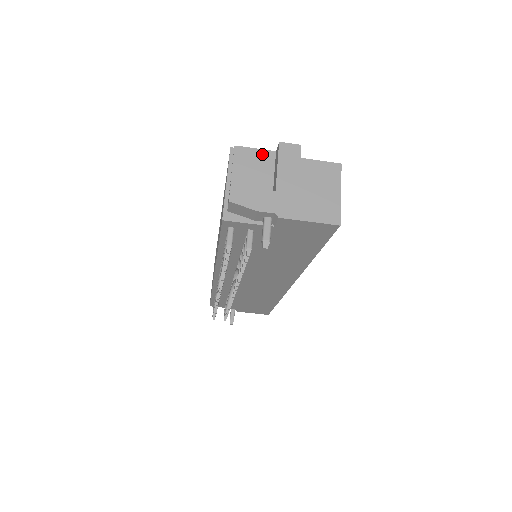
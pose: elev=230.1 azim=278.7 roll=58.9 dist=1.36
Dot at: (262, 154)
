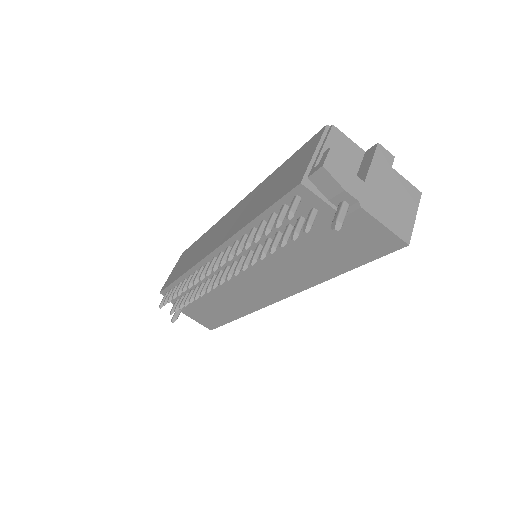
Dot at: (353, 146)
